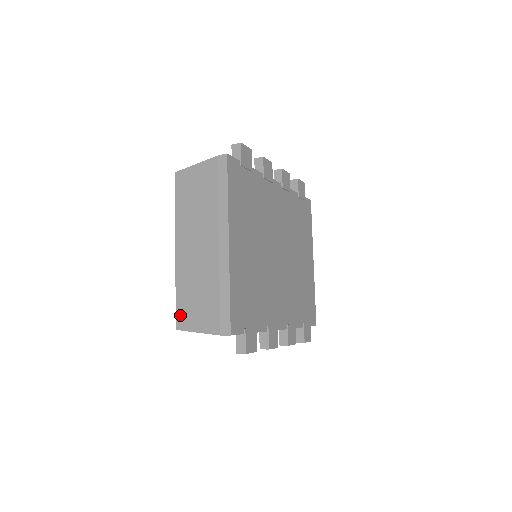
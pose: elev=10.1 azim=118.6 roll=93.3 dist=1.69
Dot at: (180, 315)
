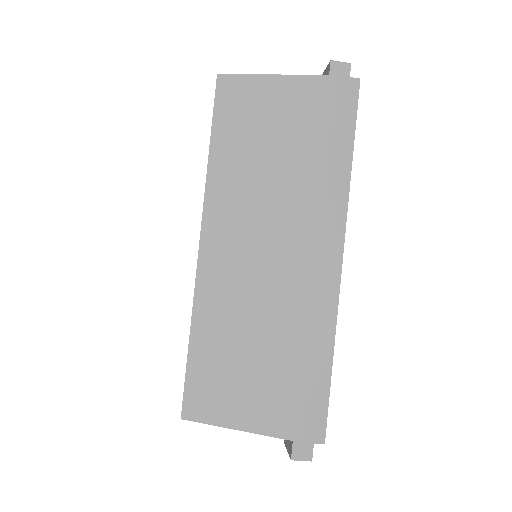
Dot at: (197, 389)
